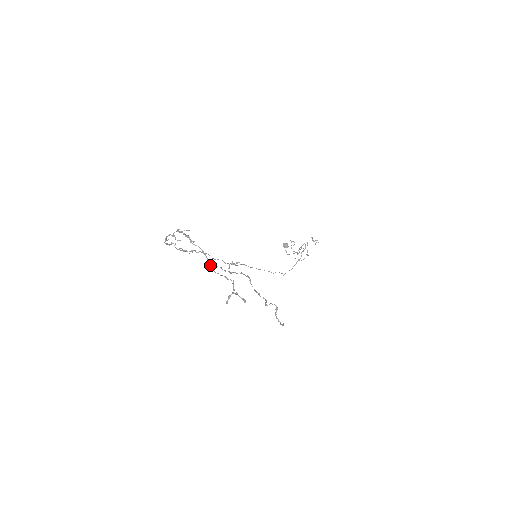
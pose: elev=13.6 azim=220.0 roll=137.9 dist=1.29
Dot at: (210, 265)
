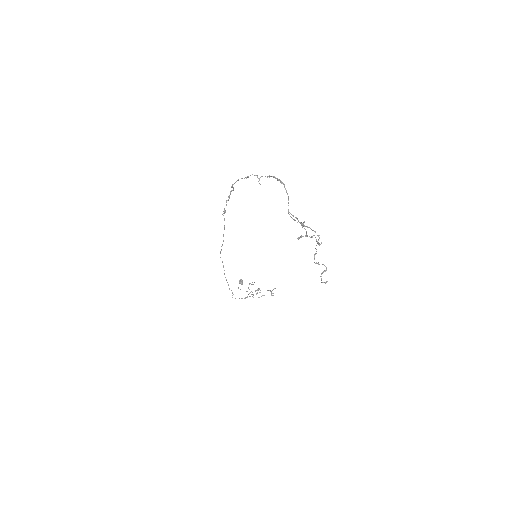
Dot at: (288, 211)
